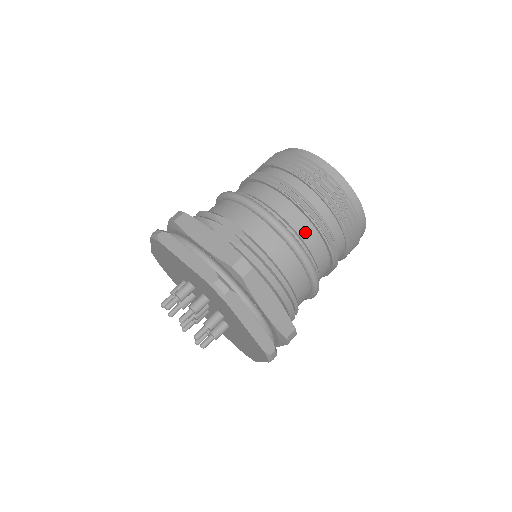
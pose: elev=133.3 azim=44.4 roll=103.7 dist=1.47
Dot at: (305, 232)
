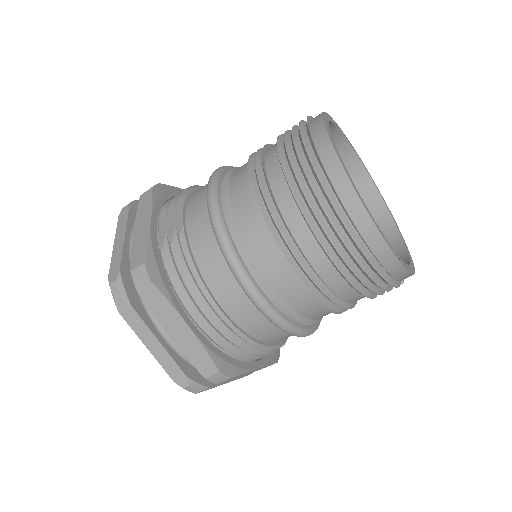
Dot at: (260, 249)
